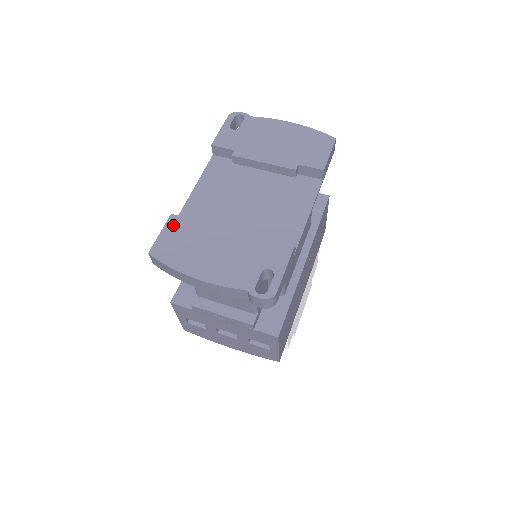
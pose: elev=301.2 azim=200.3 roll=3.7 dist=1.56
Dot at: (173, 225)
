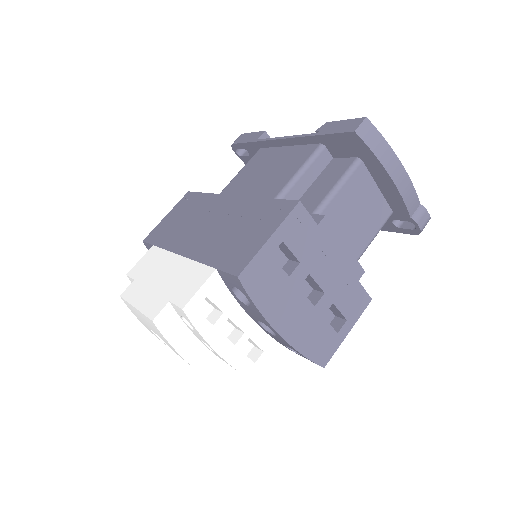
Dot at: occluded
